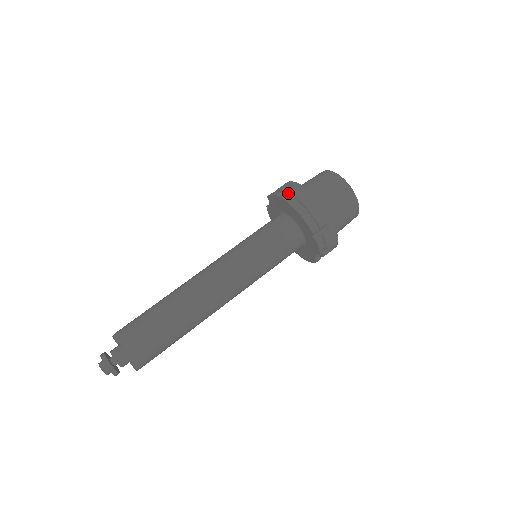
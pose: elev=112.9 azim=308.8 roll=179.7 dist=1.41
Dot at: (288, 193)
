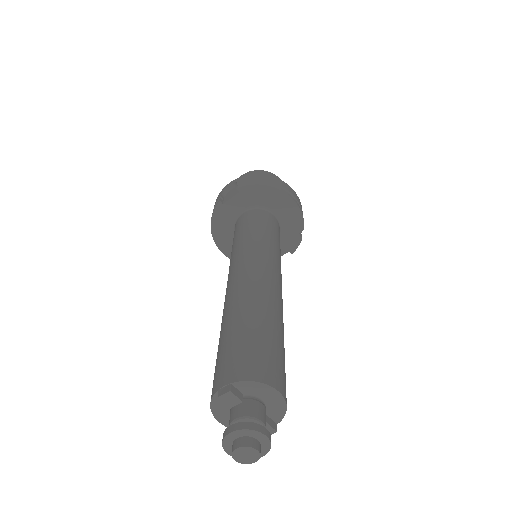
Dot at: (275, 185)
